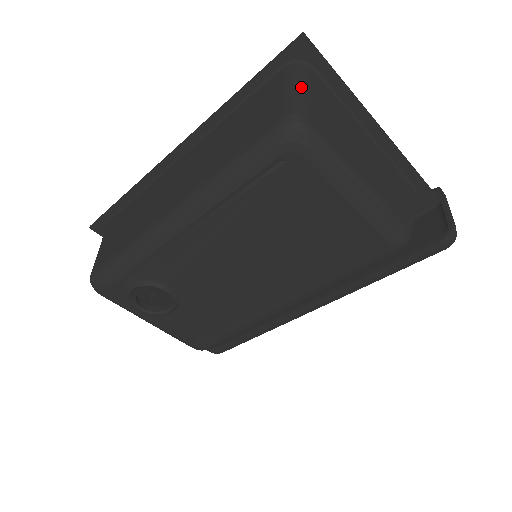
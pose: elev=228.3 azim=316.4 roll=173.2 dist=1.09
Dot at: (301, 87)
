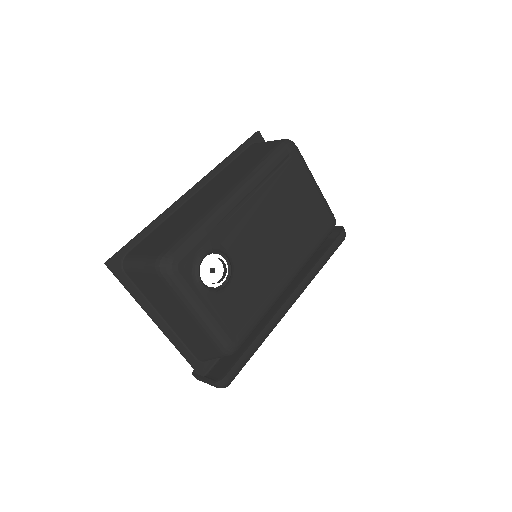
Dot at: occluded
